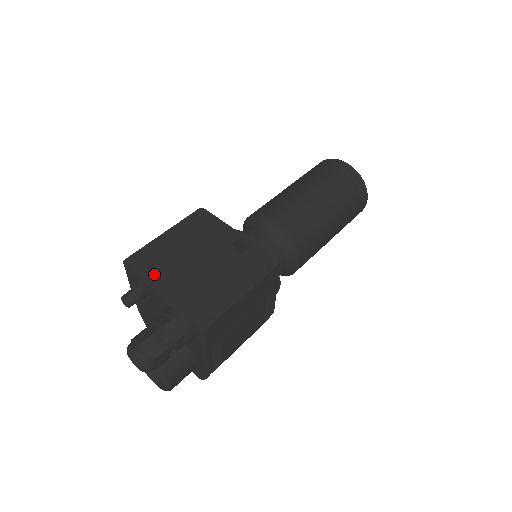
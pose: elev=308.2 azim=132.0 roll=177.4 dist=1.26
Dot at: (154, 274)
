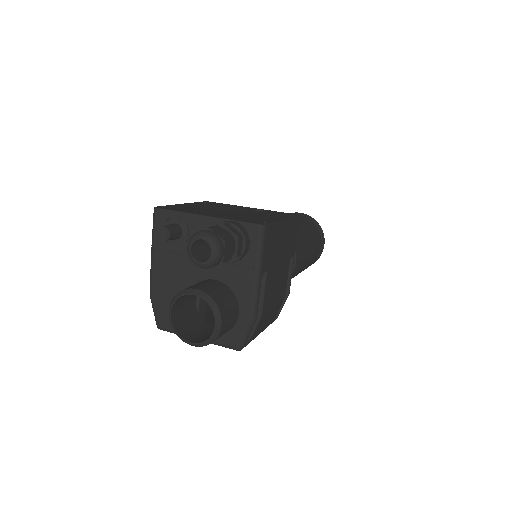
Dot at: (191, 211)
